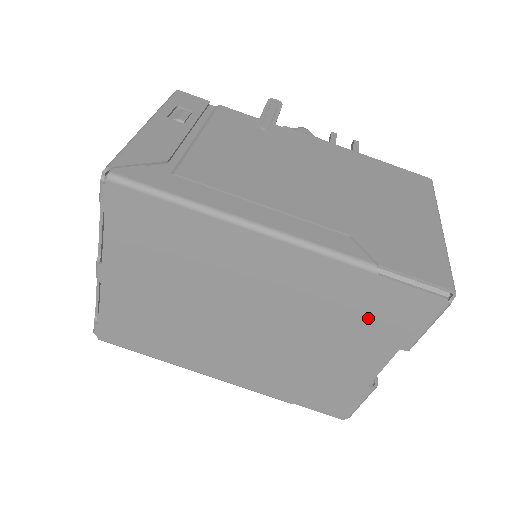
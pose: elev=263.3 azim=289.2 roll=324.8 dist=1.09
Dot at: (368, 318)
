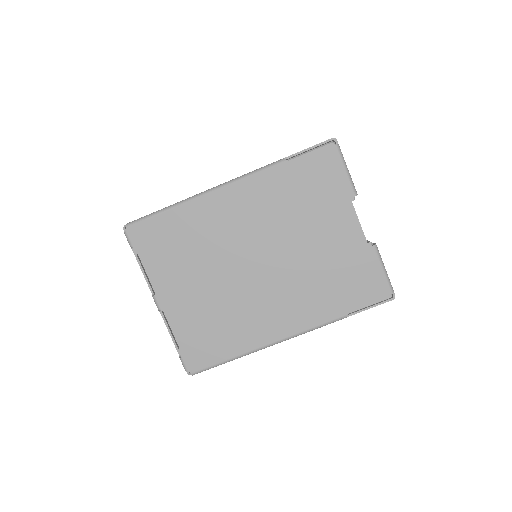
Dot at: (312, 193)
